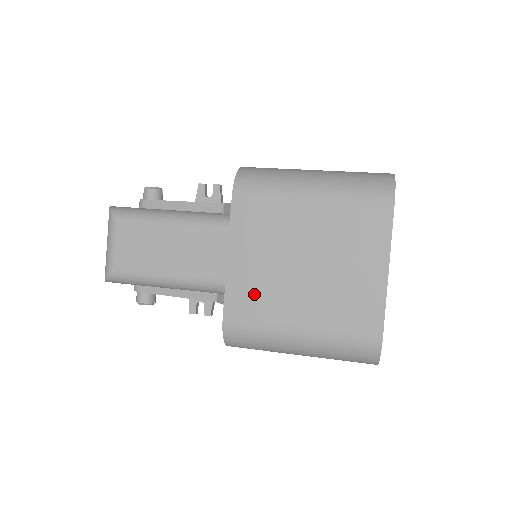
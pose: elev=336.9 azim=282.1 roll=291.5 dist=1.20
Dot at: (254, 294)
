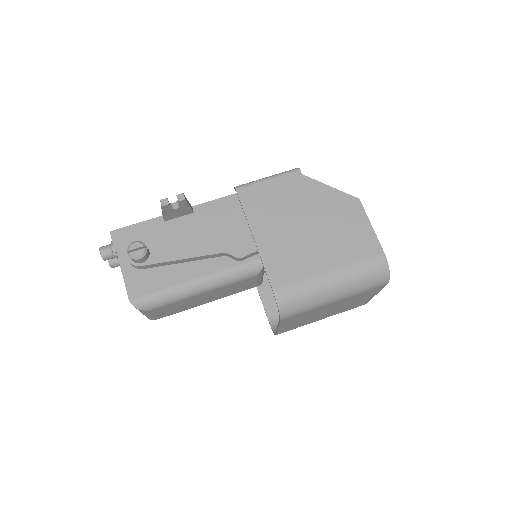
Dot at: (295, 326)
